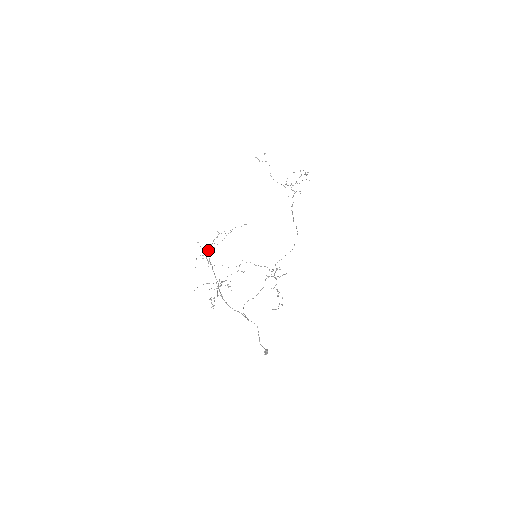
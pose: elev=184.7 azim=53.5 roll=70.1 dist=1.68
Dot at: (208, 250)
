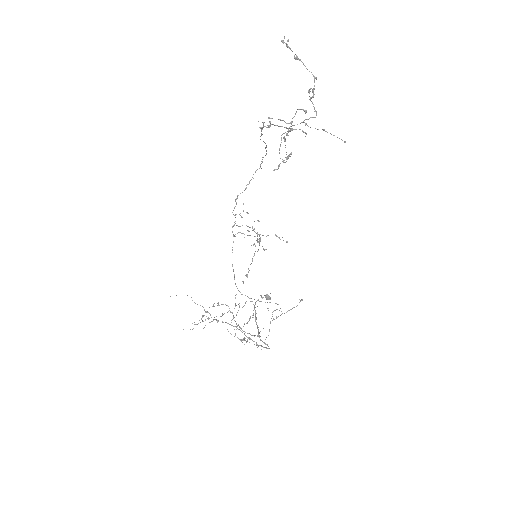
Dot at: (248, 338)
